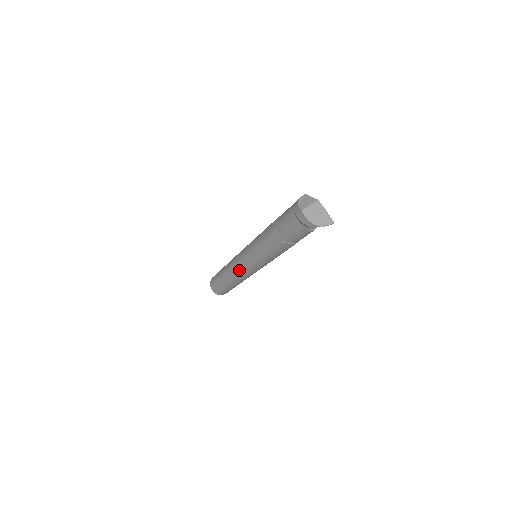
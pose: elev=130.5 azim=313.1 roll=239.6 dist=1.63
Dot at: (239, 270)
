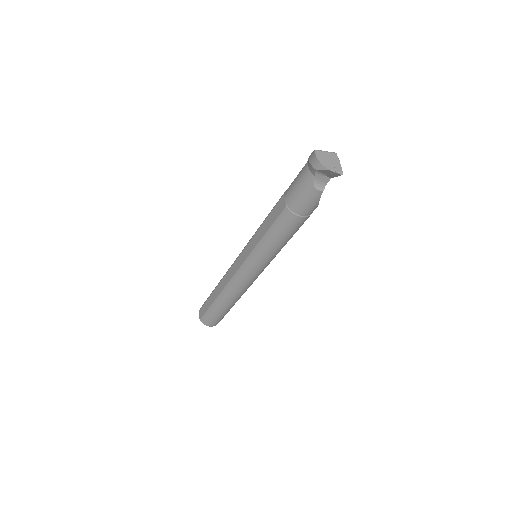
Dot at: (233, 271)
